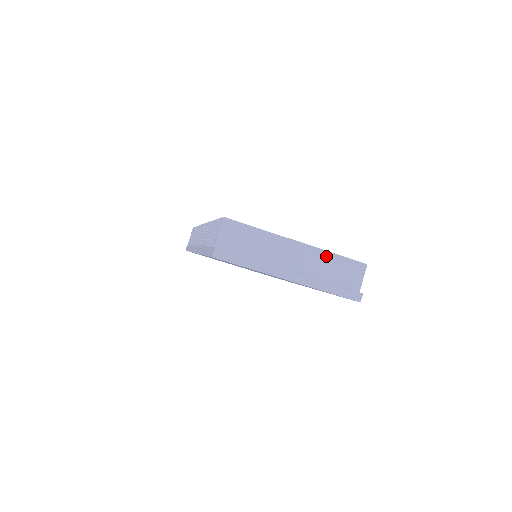
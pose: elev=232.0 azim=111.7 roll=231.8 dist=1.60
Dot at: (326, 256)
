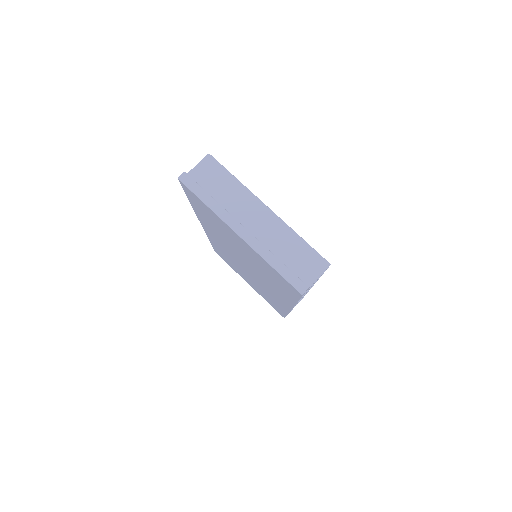
Dot at: (290, 234)
